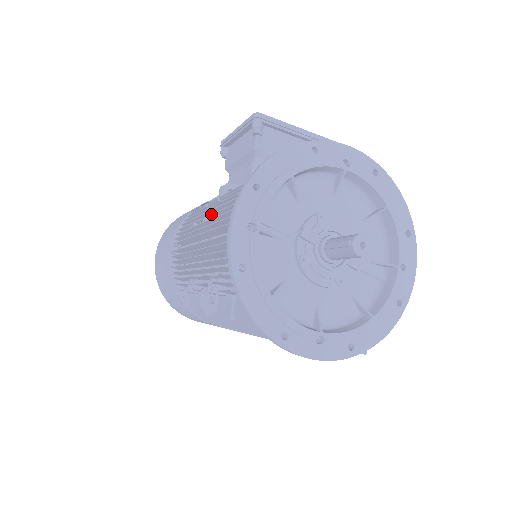
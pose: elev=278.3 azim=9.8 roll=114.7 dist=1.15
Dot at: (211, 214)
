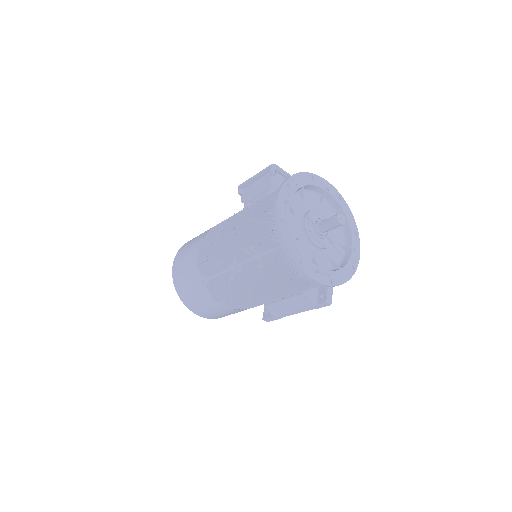
Dot at: (246, 211)
